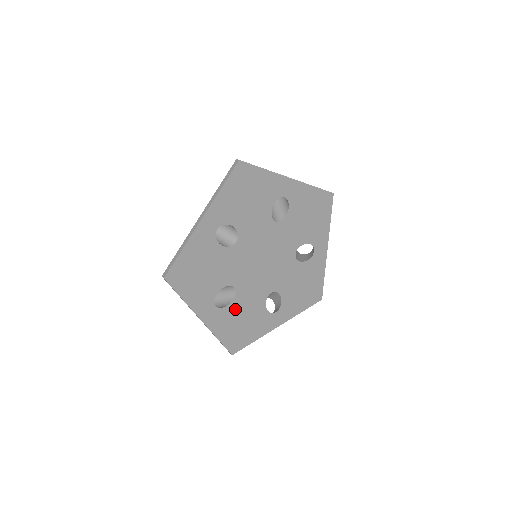
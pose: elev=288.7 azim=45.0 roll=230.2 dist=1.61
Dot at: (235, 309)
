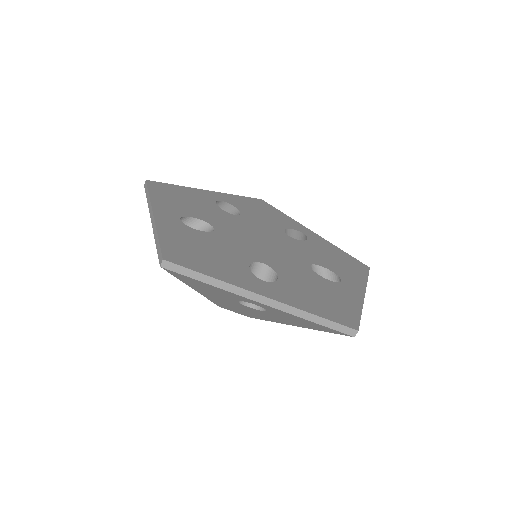
Dot at: (292, 283)
